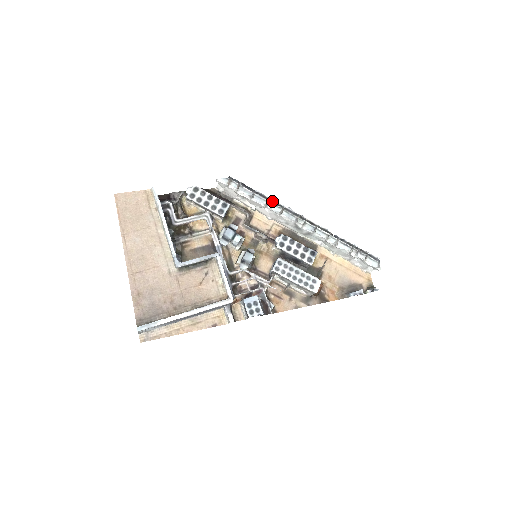
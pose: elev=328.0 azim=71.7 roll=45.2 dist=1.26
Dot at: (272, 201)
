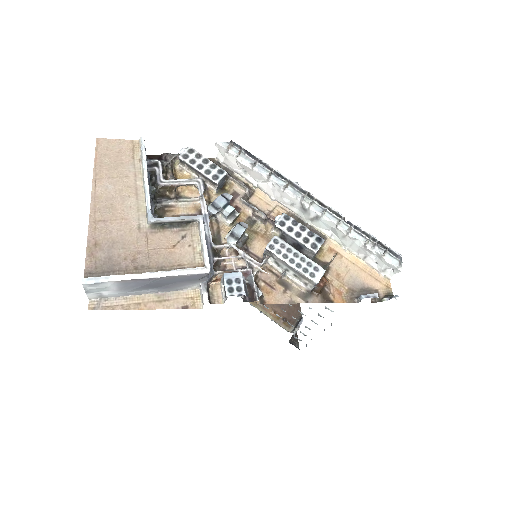
Dot at: (277, 173)
